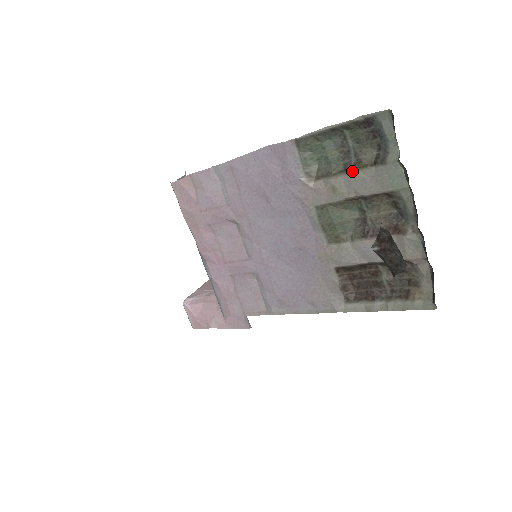
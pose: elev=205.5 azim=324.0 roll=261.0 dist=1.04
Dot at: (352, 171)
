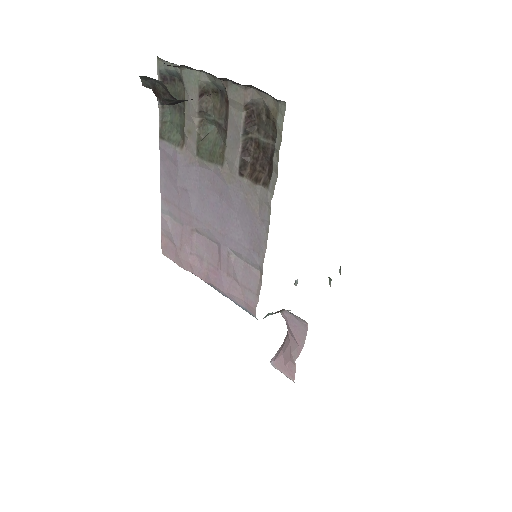
Dot at: (185, 110)
